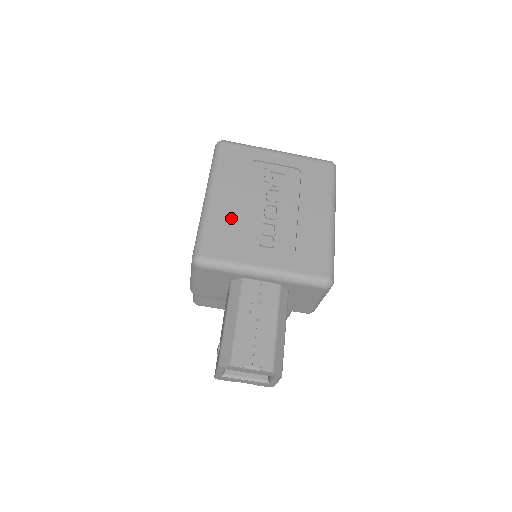
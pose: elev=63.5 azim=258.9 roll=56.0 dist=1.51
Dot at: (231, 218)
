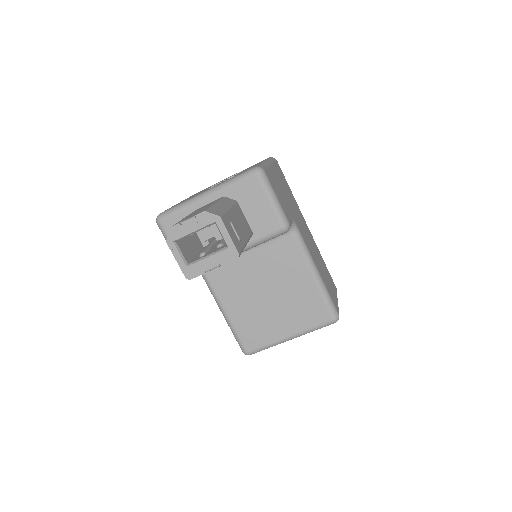
Dot at: occluded
